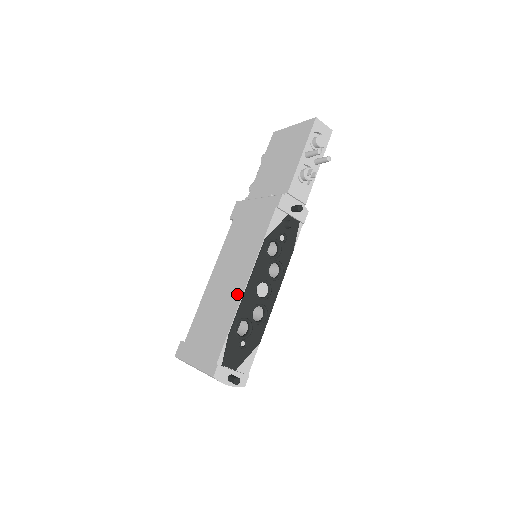
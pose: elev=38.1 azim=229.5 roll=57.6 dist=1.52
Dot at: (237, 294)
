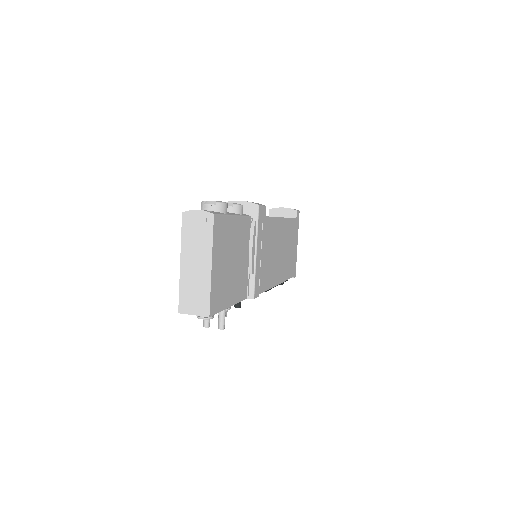
Dot at: occluded
